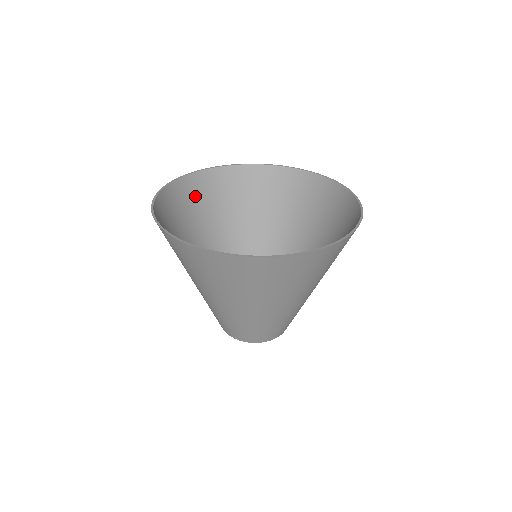
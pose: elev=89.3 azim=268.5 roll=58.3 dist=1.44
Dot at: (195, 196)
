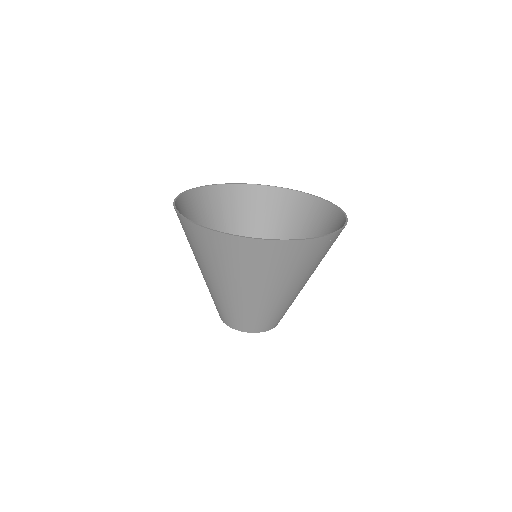
Dot at: (219, 203)
